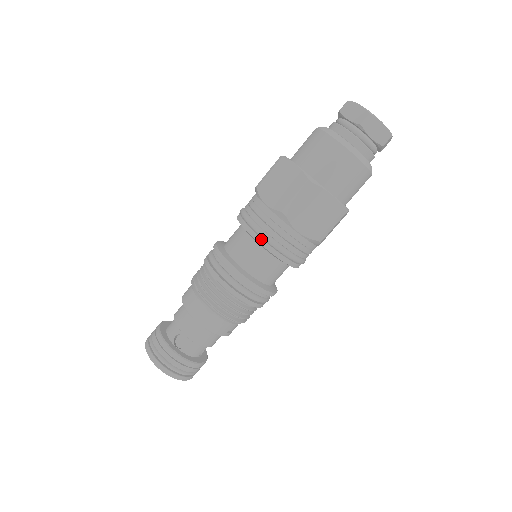
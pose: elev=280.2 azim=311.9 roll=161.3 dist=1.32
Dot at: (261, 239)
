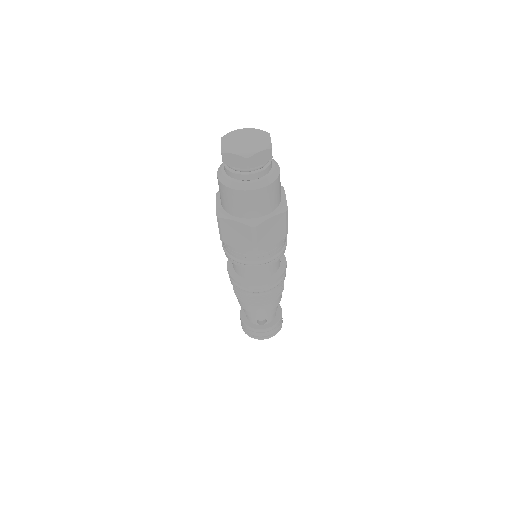
Dot at: (256, 266)
